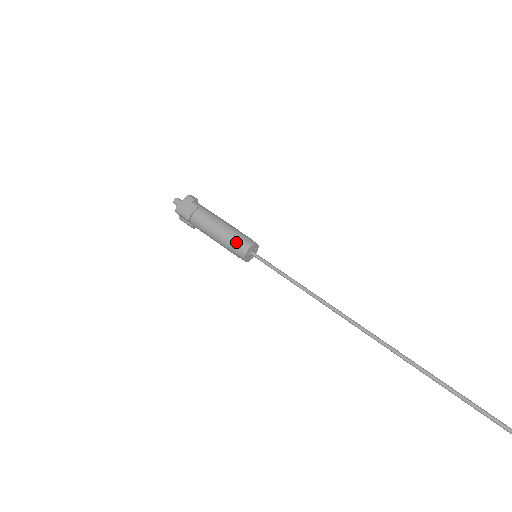
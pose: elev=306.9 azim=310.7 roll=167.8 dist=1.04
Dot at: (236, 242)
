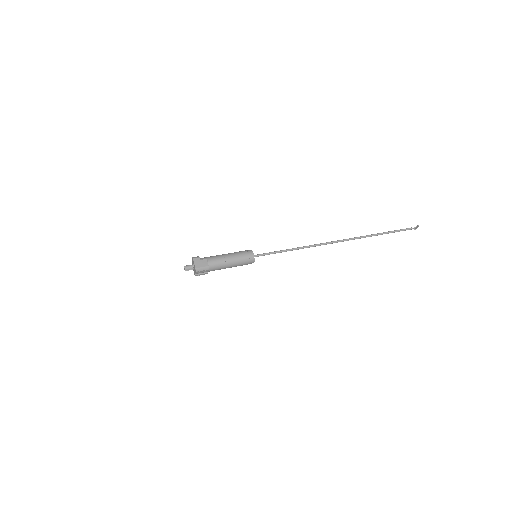
Dot at: (245, 257)
